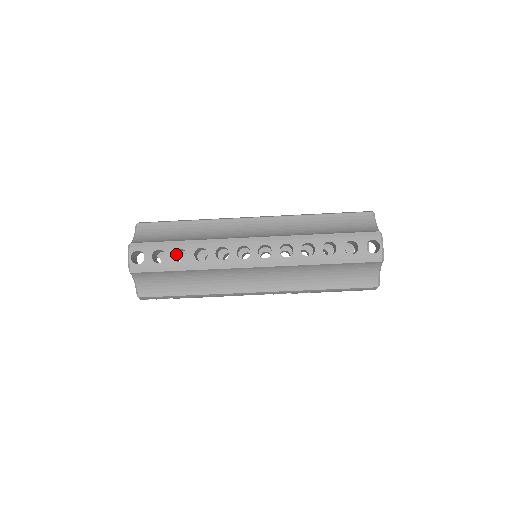
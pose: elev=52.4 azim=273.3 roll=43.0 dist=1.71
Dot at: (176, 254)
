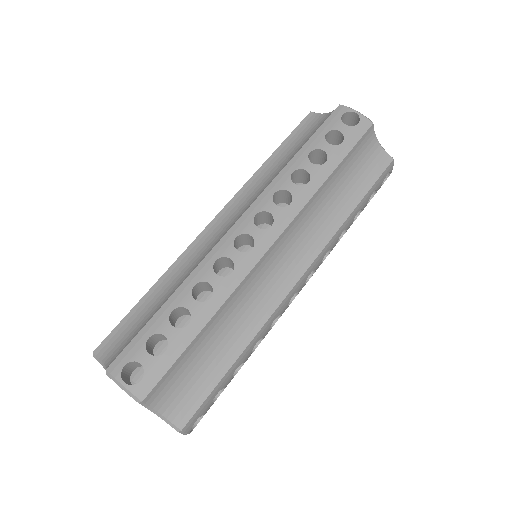
Dot at: occluded
